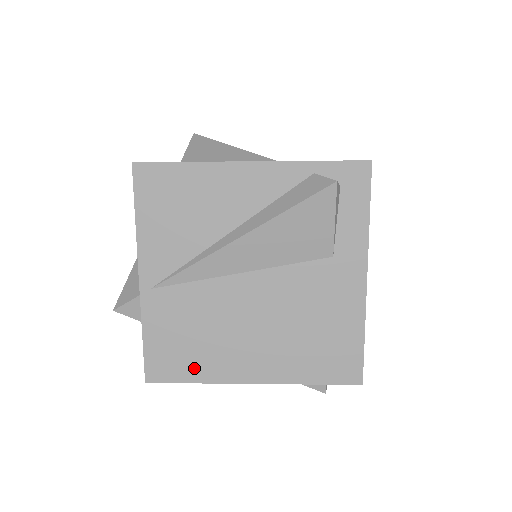
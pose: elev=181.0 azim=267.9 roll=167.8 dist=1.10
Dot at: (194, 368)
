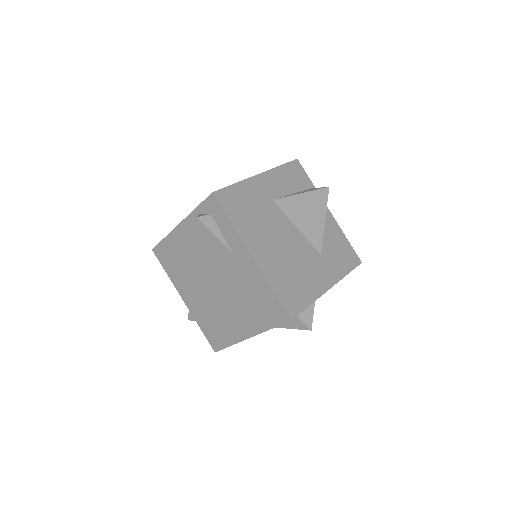
Dot at: (225, 338)
